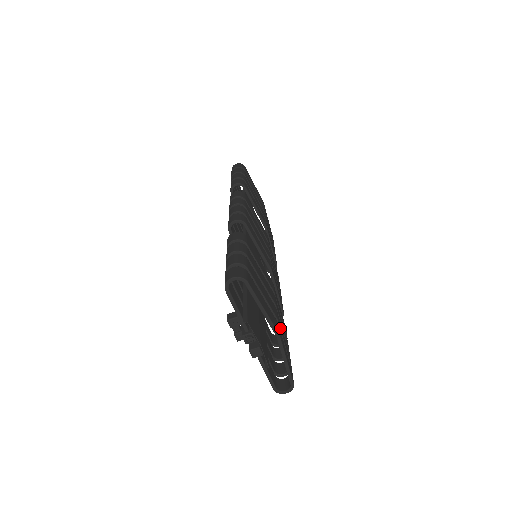
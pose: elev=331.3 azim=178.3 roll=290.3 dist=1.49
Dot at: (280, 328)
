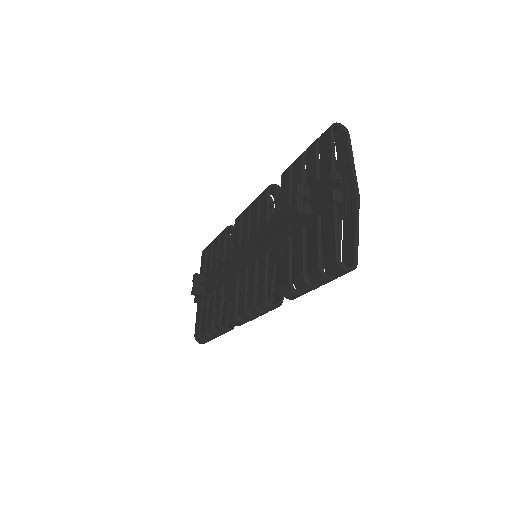
Dot at: occluded
